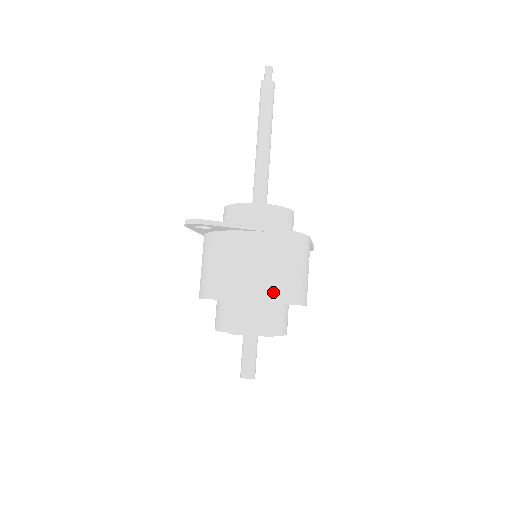
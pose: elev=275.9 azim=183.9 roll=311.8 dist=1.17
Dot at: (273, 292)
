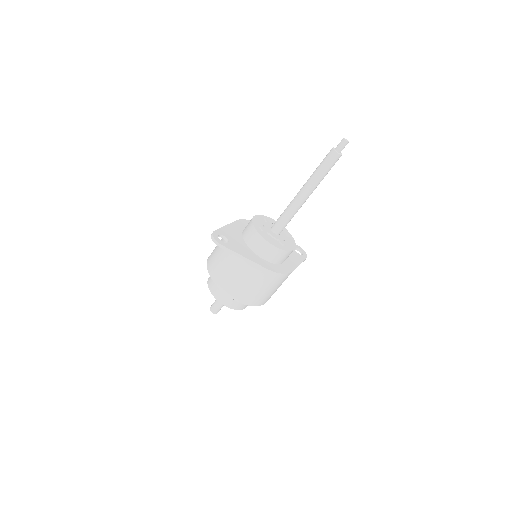
Dot at: (243, 297)
